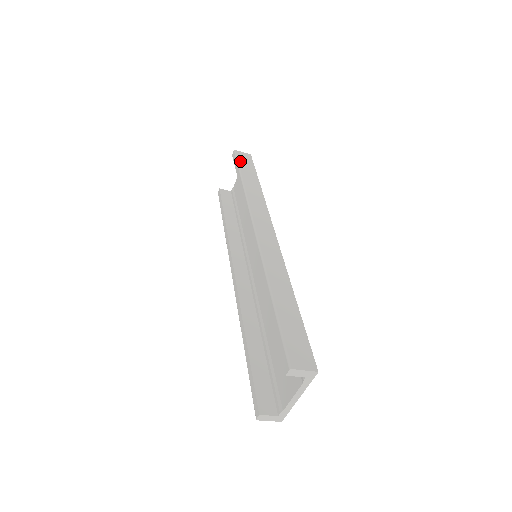
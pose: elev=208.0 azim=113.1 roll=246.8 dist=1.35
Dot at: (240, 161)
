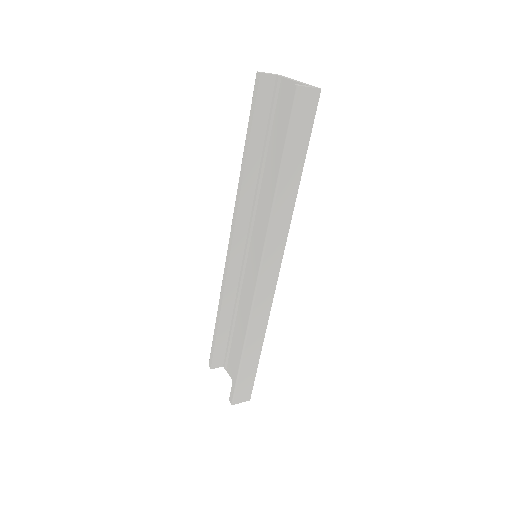
Dot at: (294, 124)
